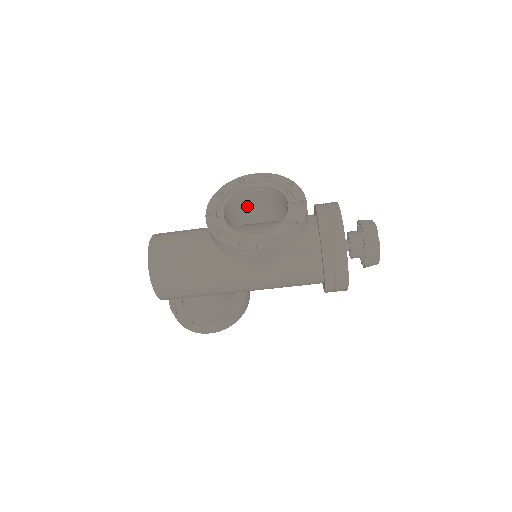
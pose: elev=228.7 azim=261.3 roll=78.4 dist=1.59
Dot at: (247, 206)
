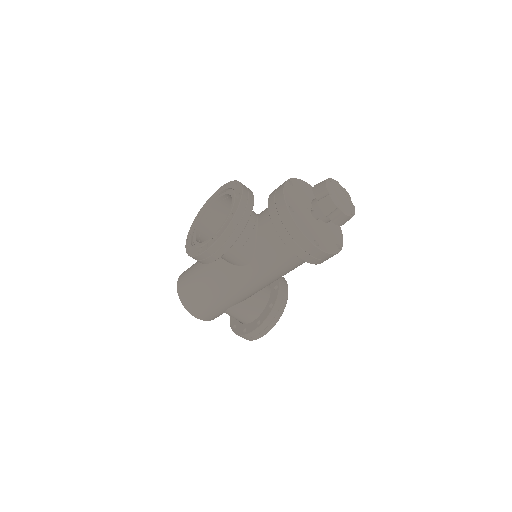
Dot at: occluded
